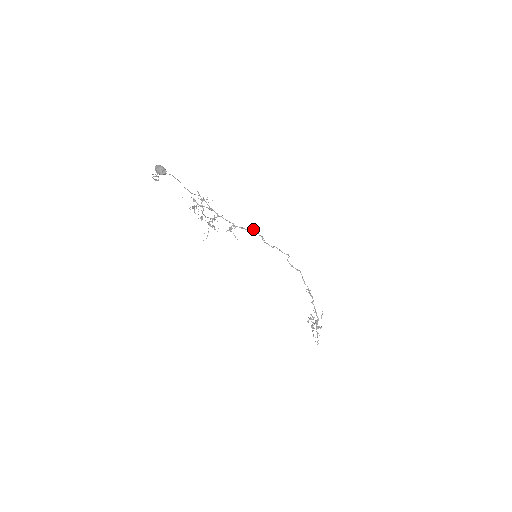
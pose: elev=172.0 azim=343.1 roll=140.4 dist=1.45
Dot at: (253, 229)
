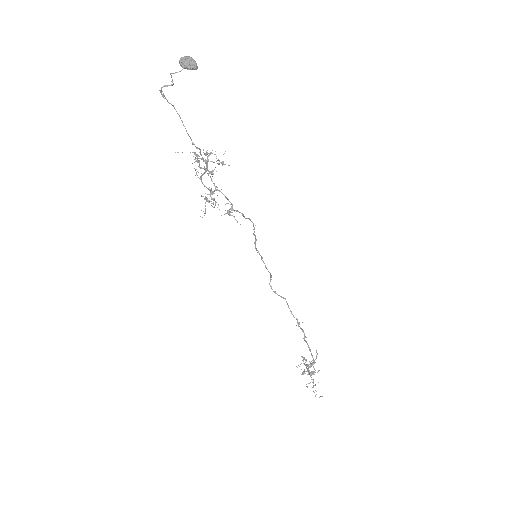
Dot at: occluded
